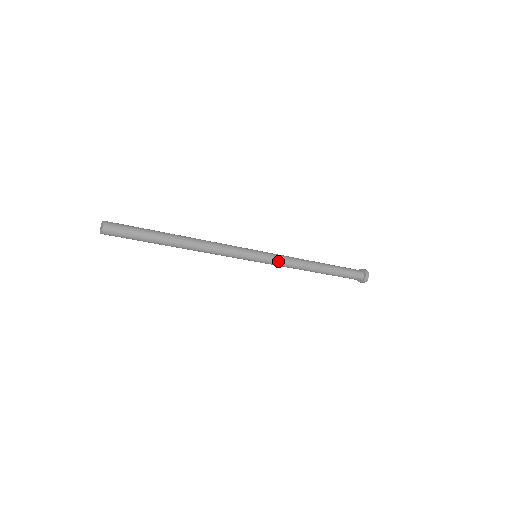
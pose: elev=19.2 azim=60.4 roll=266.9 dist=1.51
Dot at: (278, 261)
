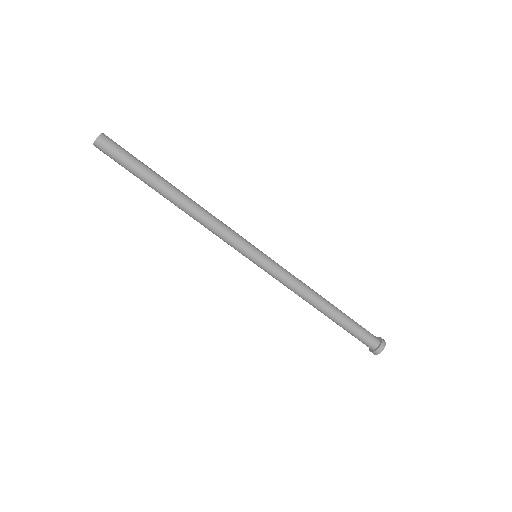
Dot at: (281, 267)
